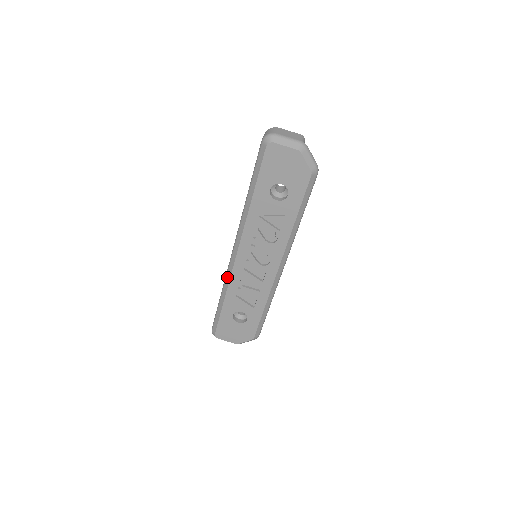
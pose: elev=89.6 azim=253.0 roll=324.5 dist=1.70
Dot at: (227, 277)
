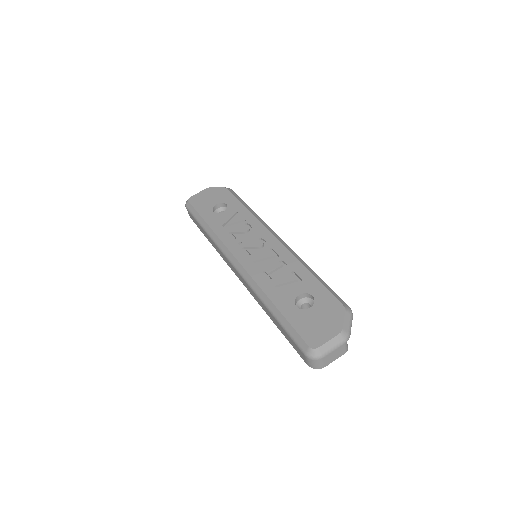
Dot at: (252, 285)
